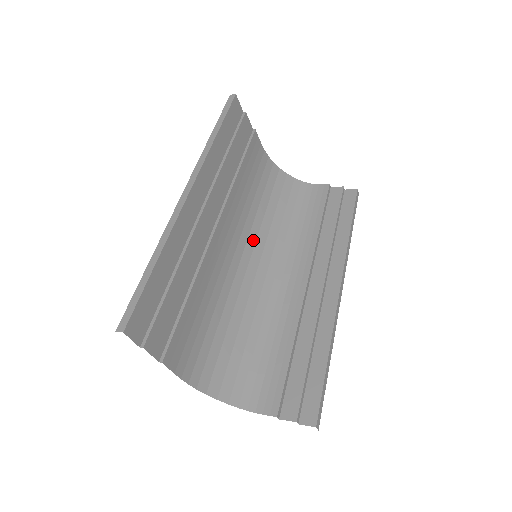
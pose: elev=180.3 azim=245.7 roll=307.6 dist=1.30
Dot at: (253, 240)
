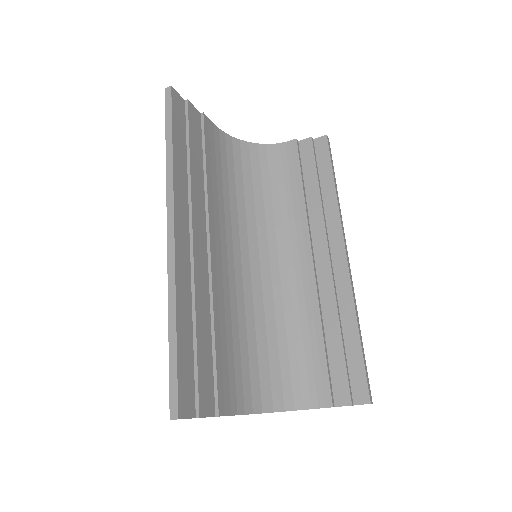
Dot at: (245, 236)
